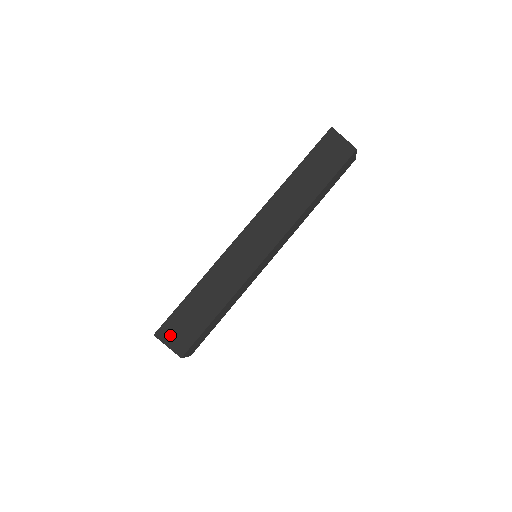
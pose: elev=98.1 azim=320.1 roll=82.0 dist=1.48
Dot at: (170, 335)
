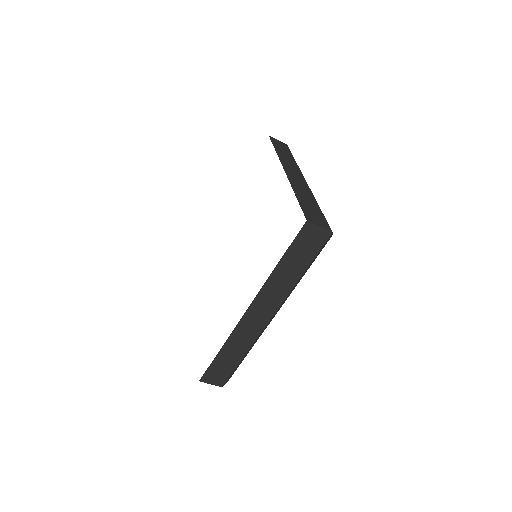
Dot at: (210, 379)
